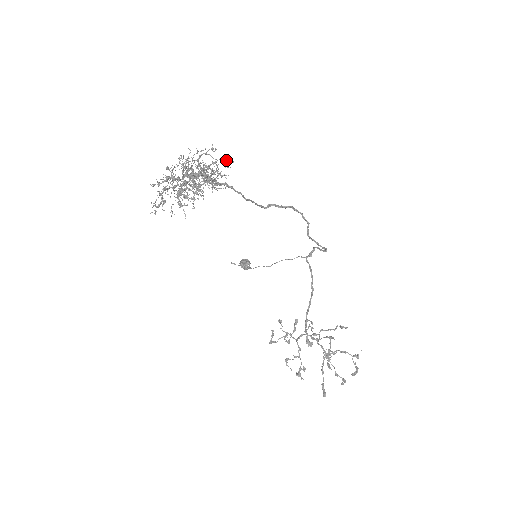
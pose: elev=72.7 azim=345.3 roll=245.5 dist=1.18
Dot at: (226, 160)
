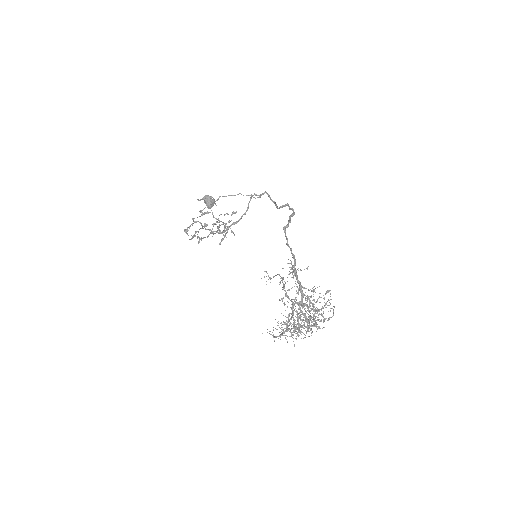
Dot at: occluded
